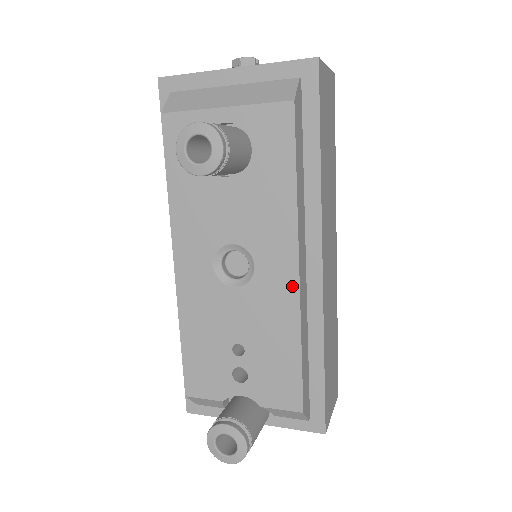
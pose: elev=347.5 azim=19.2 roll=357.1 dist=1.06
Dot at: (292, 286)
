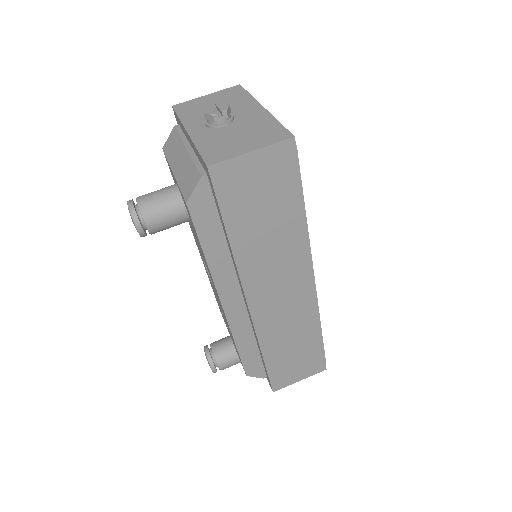
Dot at: (223, 311)
